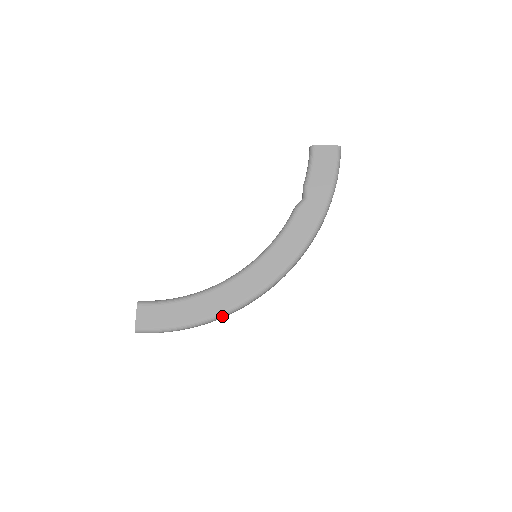
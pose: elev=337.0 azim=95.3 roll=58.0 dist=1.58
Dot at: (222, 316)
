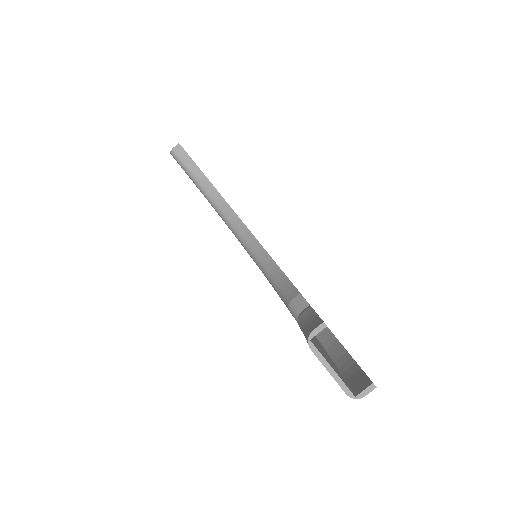
Dot at: occluded
